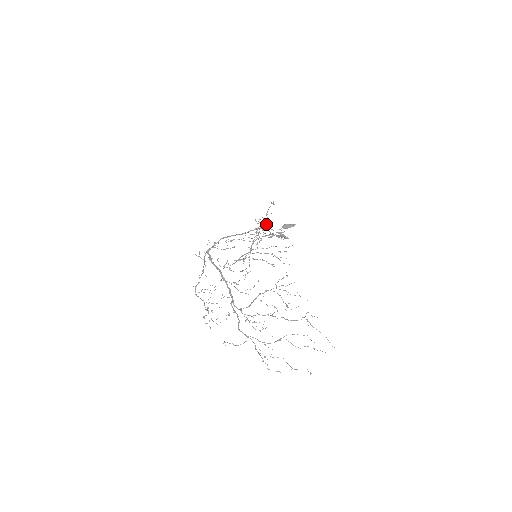
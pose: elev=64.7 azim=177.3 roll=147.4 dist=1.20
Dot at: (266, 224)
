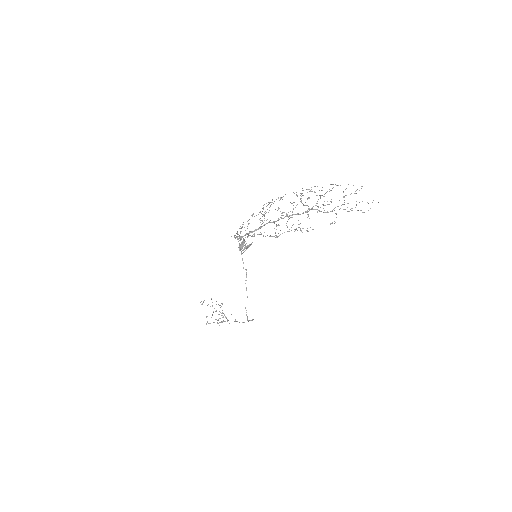
Dot at: (215, 319)
